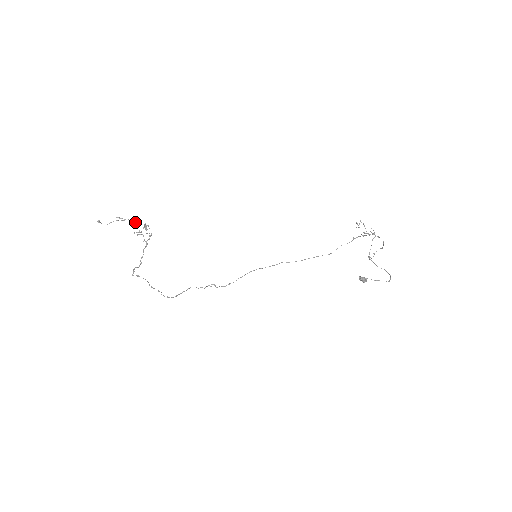
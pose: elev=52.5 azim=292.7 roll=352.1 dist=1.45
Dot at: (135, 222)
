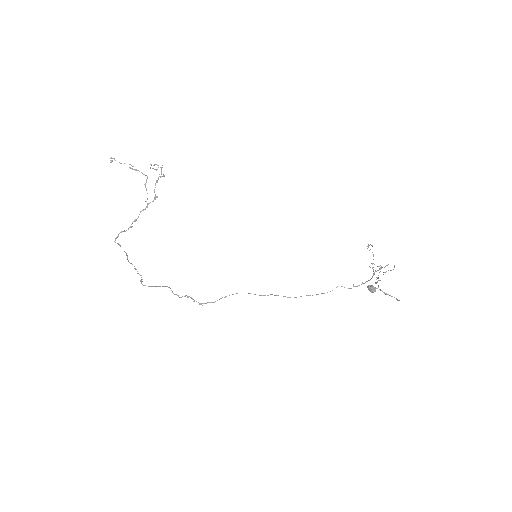
Dot at: occluded
